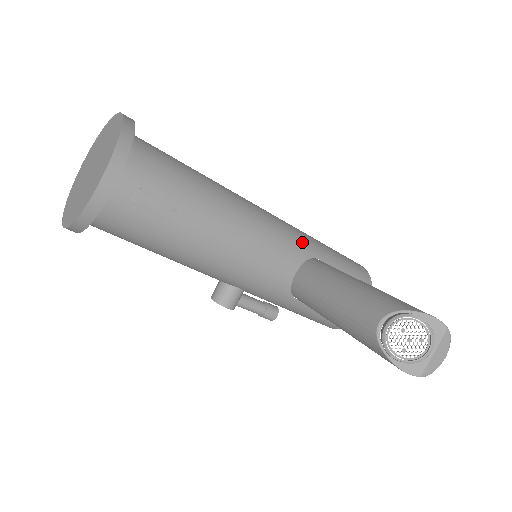
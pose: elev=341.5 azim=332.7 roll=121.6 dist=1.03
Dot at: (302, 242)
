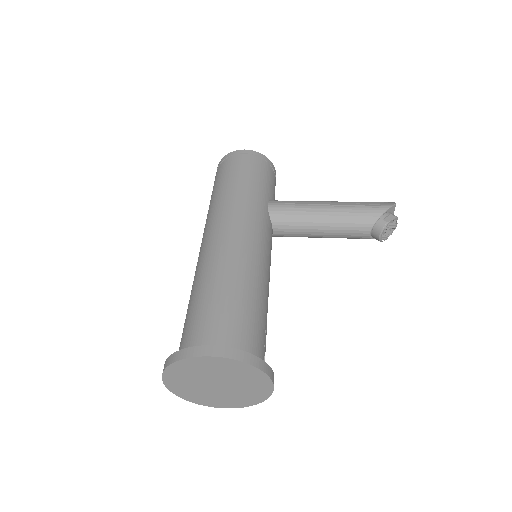
Dot at: (261, 213)
